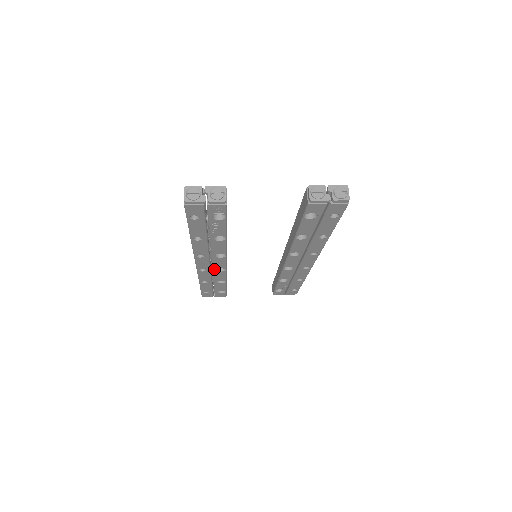
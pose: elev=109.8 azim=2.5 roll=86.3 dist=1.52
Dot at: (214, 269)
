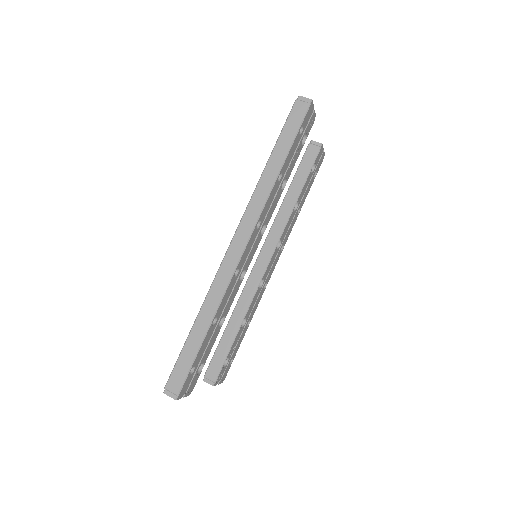
Dot at: (241, 272)
